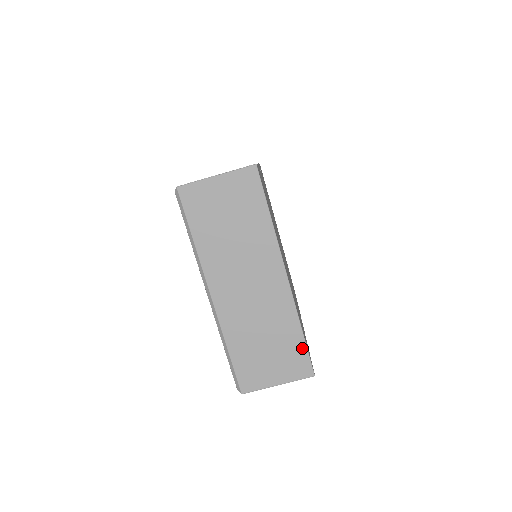
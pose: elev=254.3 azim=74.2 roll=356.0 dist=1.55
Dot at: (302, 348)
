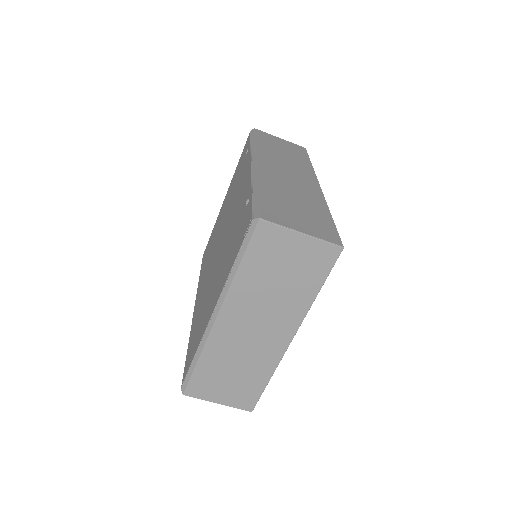
Dot at: (259, 391)
